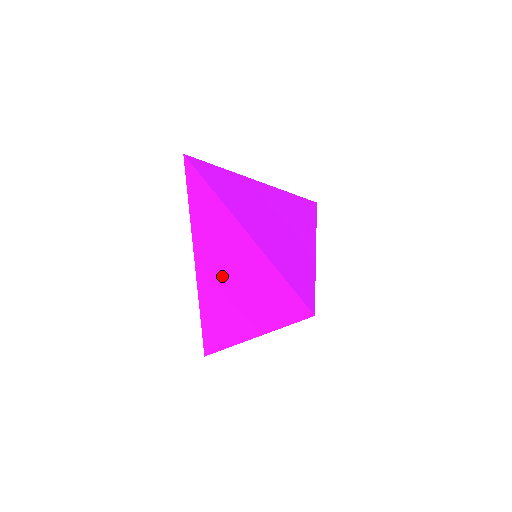
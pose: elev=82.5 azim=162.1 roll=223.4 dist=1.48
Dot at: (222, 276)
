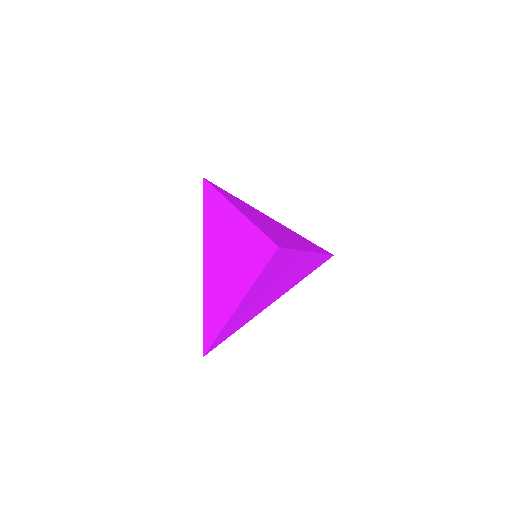
Dot at: (219, 257)
